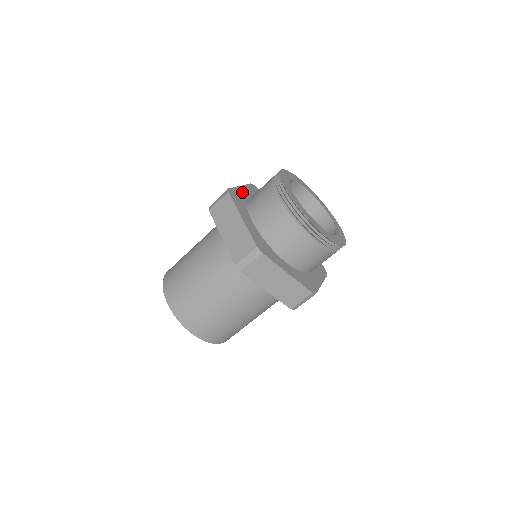
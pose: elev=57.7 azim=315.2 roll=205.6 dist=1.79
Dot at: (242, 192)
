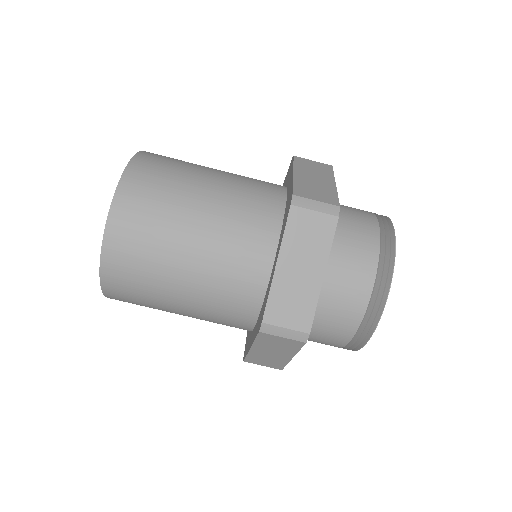
Dot at: occluded
